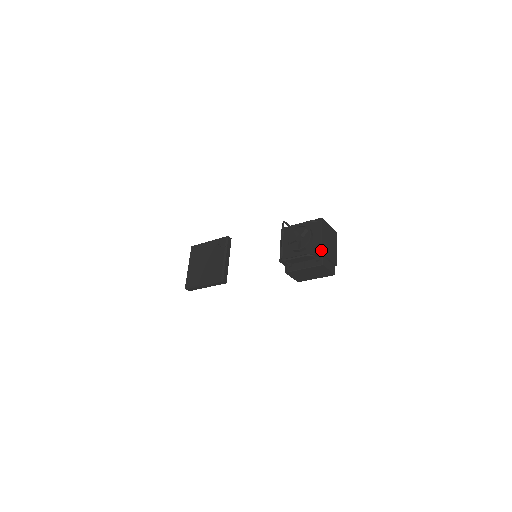
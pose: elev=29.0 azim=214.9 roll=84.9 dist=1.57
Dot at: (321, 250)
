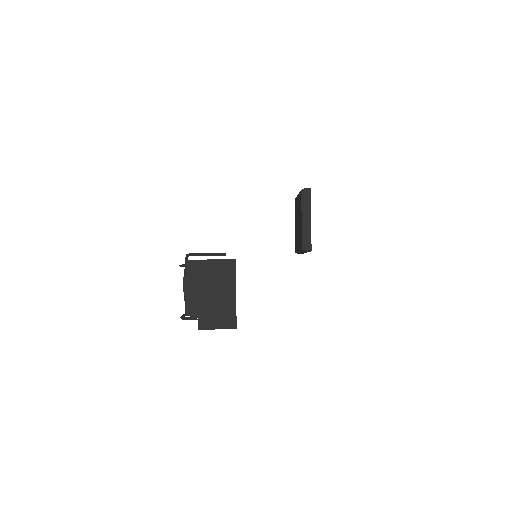
Dot at: (186, 313)
